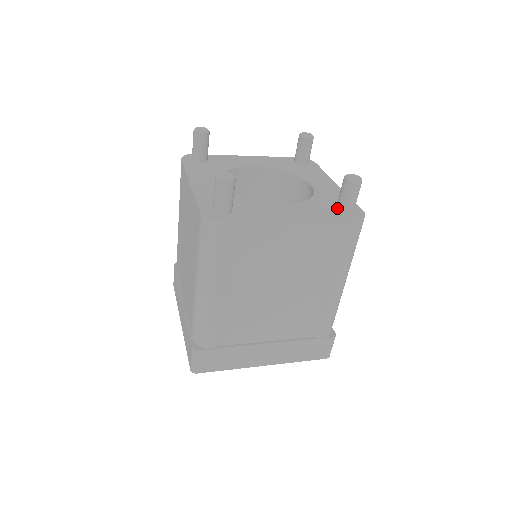
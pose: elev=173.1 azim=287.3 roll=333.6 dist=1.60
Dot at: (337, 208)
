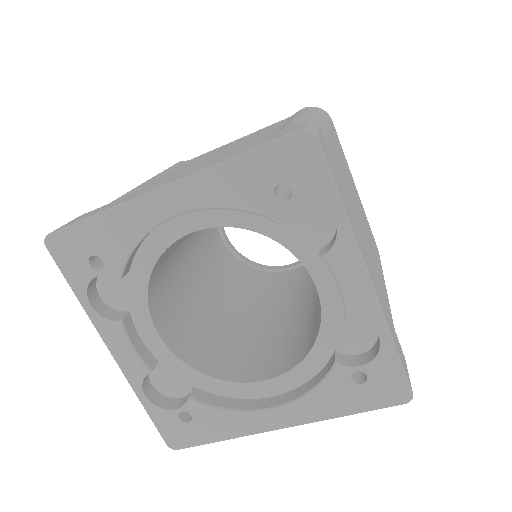
Dot at: occluded
